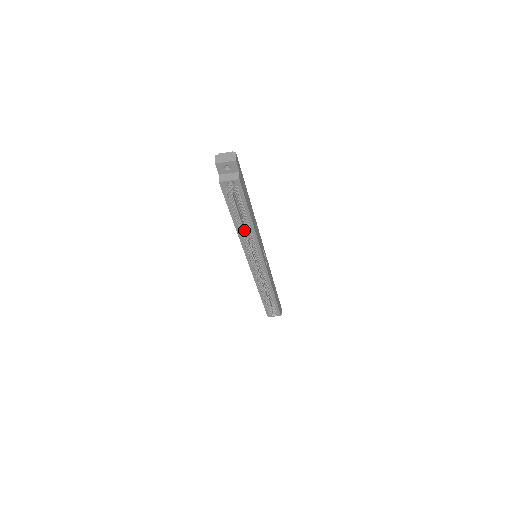
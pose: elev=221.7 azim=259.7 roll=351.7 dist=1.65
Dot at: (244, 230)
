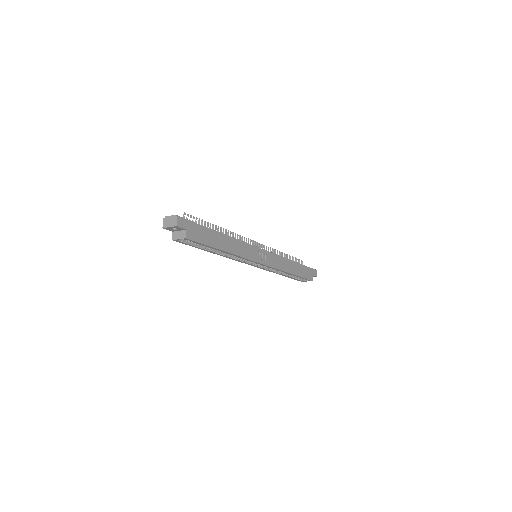
Dot at: occluded
